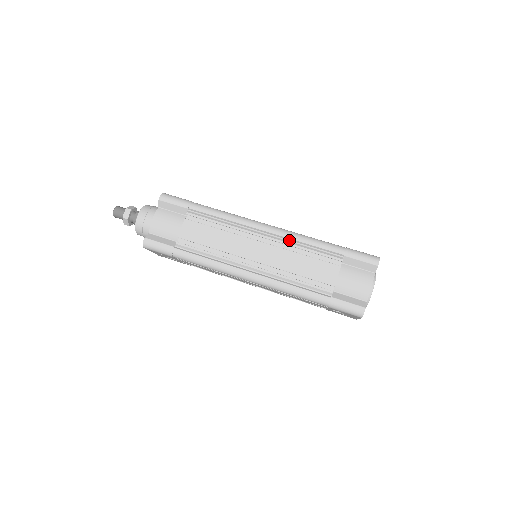
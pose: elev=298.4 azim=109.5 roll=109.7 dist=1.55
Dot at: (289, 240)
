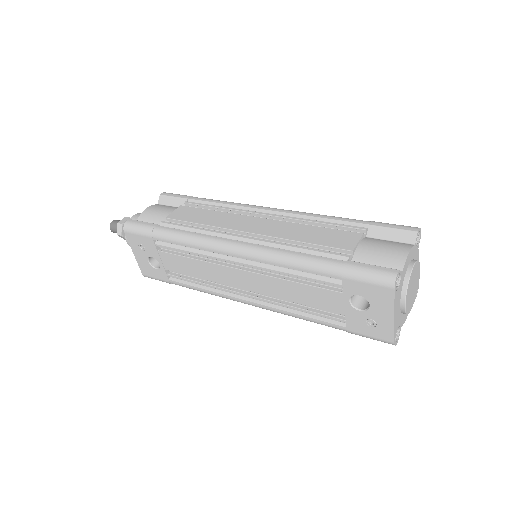
Dot at: (298, 217)
